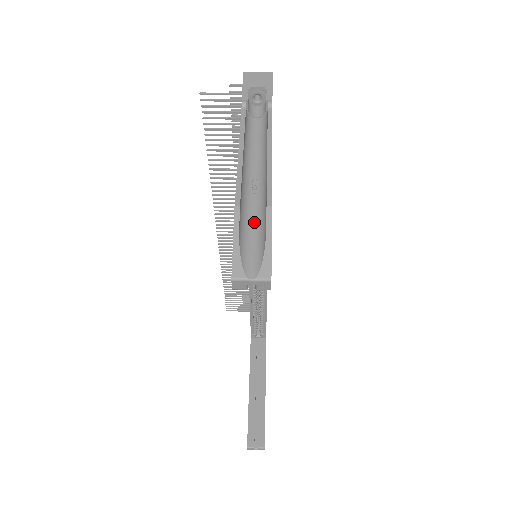
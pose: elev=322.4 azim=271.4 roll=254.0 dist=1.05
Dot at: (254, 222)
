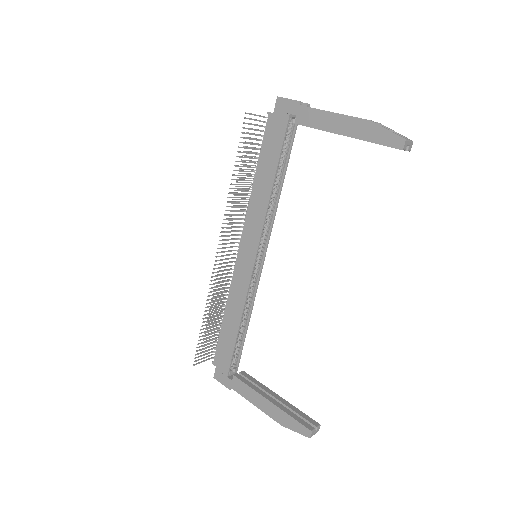
Dot at: occluded
